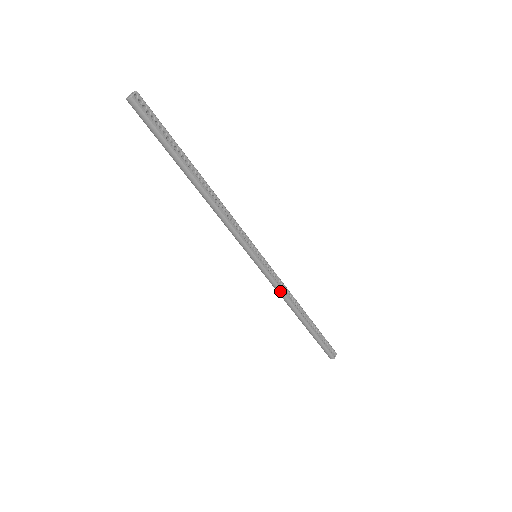
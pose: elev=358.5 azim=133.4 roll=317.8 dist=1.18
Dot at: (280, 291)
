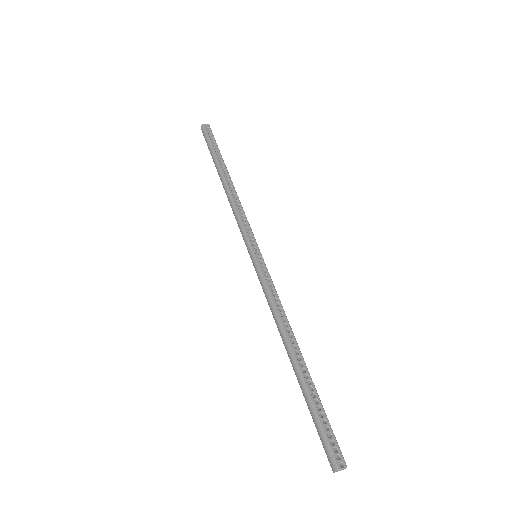
Dot at: (271, 302)
